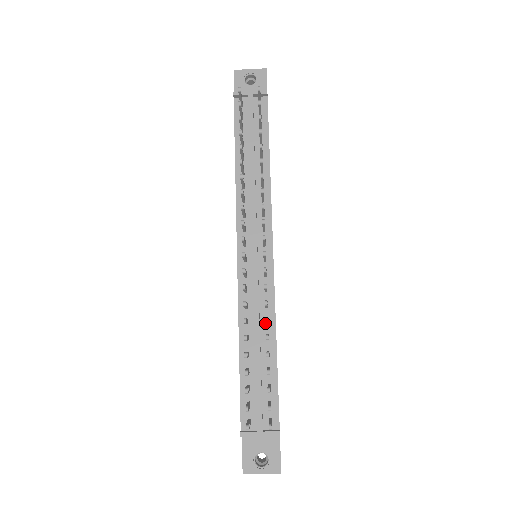
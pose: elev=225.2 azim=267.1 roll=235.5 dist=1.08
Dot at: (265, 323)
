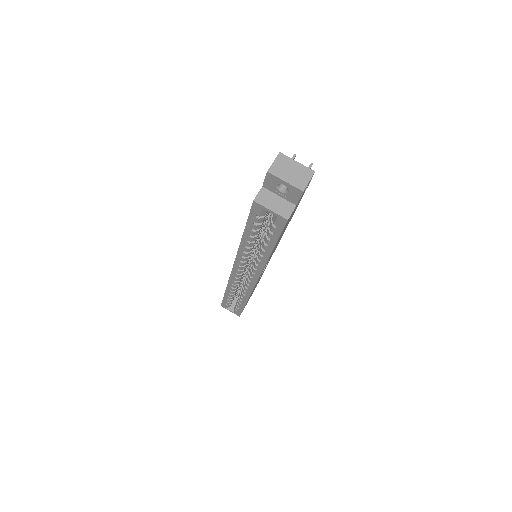
Dot at: occluded
